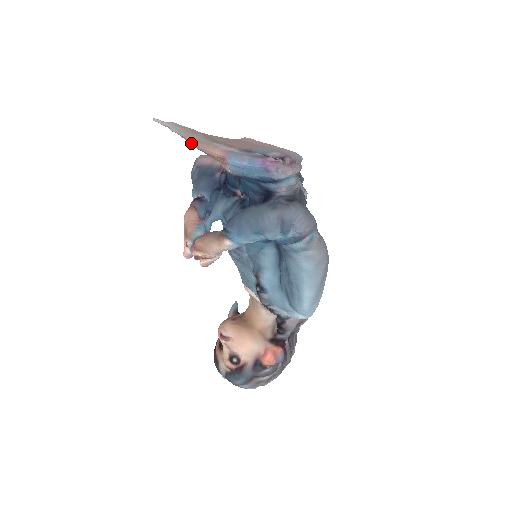
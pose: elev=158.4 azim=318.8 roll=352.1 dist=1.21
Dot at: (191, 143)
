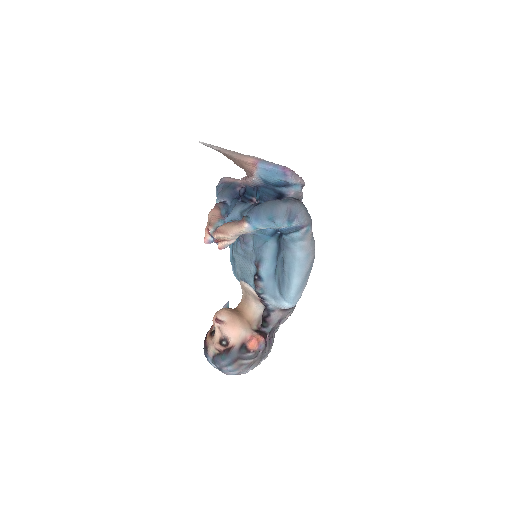
Dot at: (230, 154)
